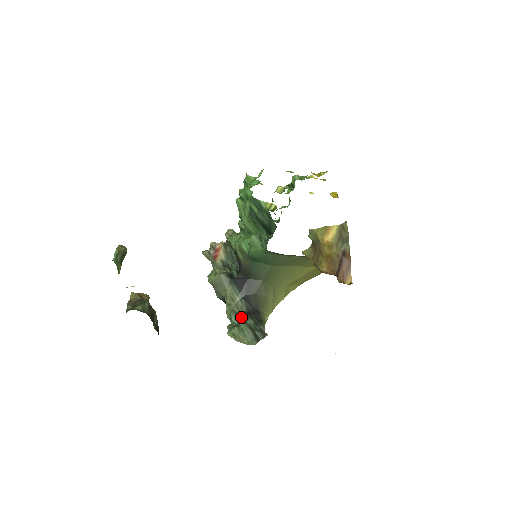
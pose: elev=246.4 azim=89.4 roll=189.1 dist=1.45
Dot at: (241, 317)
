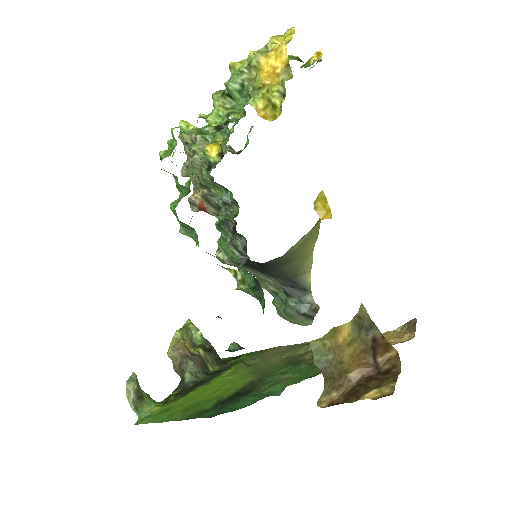
Dot at: (281, 295)
